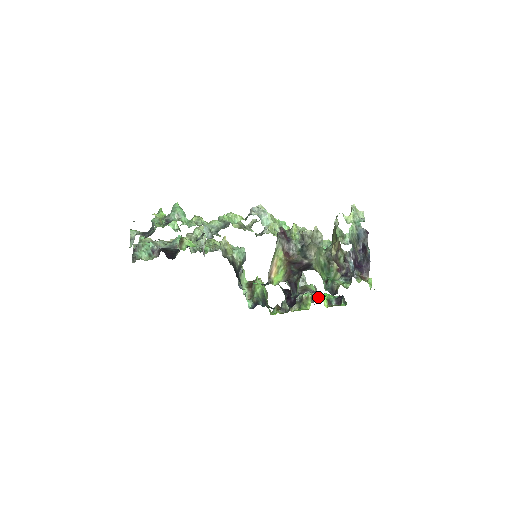
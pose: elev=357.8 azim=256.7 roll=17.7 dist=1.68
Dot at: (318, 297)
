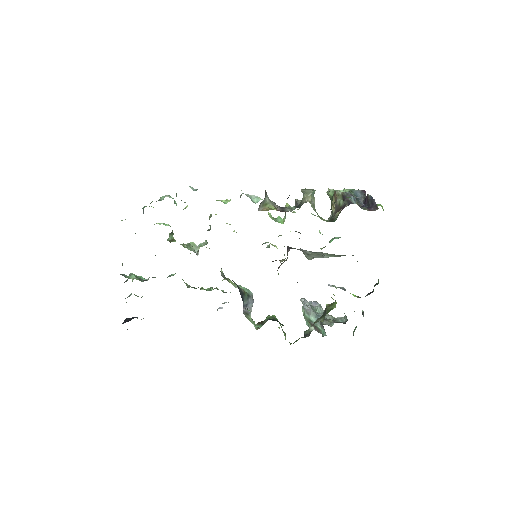
Dot at: (354, 330)
